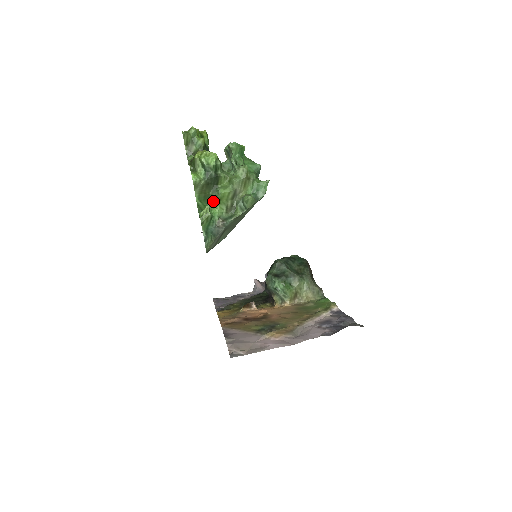
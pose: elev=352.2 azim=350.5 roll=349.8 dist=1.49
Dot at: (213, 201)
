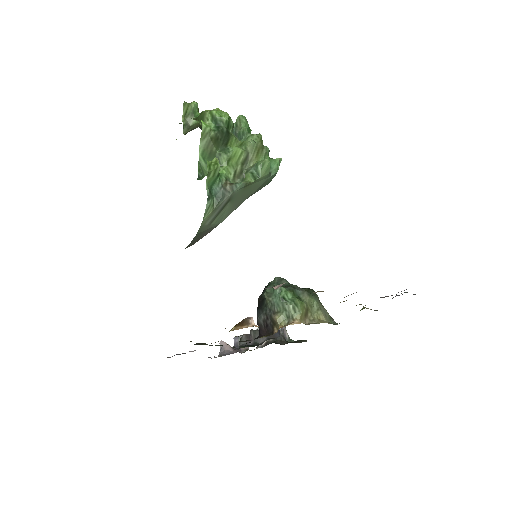
Dot at: (219, 161)
